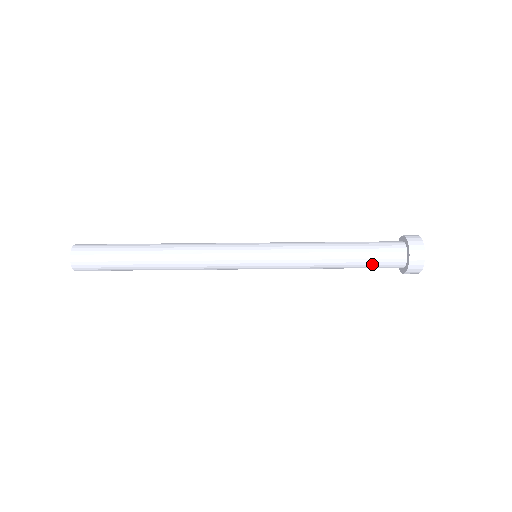
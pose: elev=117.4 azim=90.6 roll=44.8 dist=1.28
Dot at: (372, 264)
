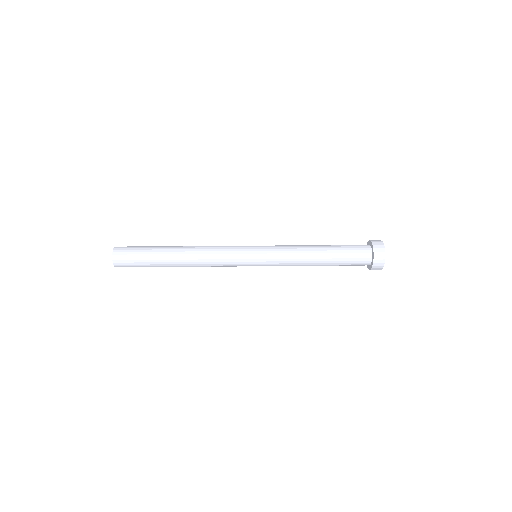
Dot at: (345, 248)
